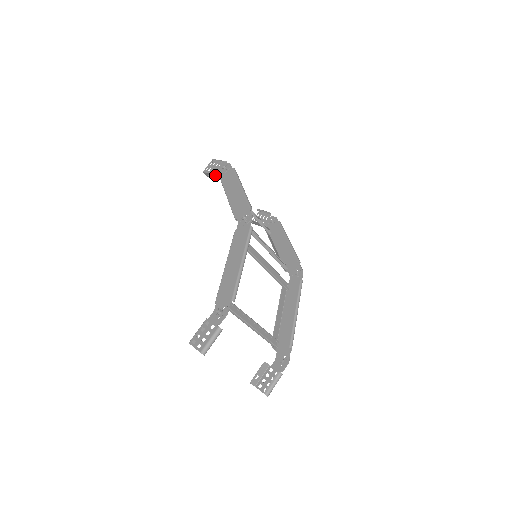
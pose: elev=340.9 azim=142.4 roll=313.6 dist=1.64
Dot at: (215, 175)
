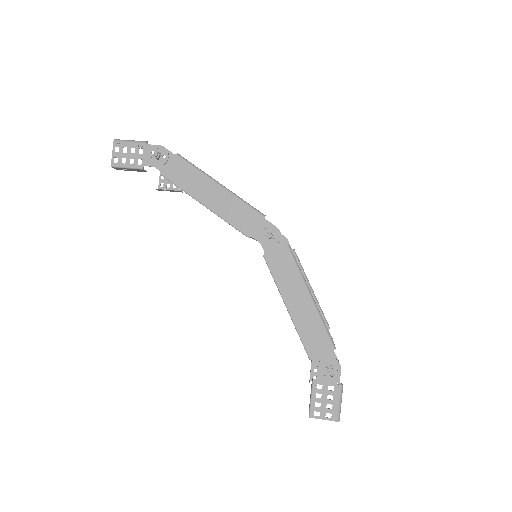
Dot at: (143, 169)
